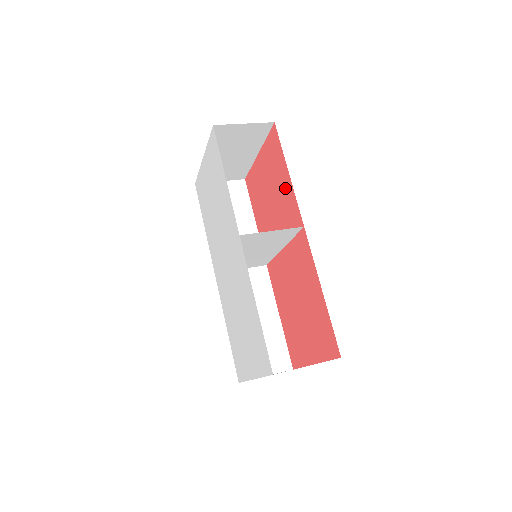
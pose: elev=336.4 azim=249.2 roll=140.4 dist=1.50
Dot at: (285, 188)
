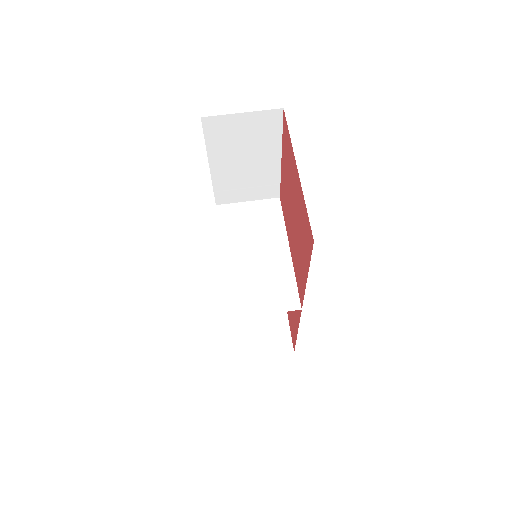
Dot at: (302, 266)
